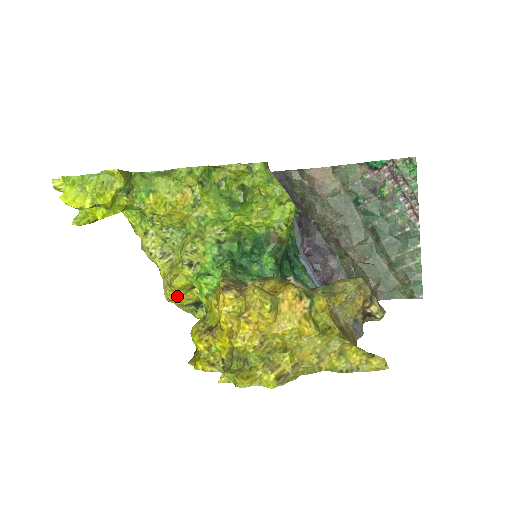
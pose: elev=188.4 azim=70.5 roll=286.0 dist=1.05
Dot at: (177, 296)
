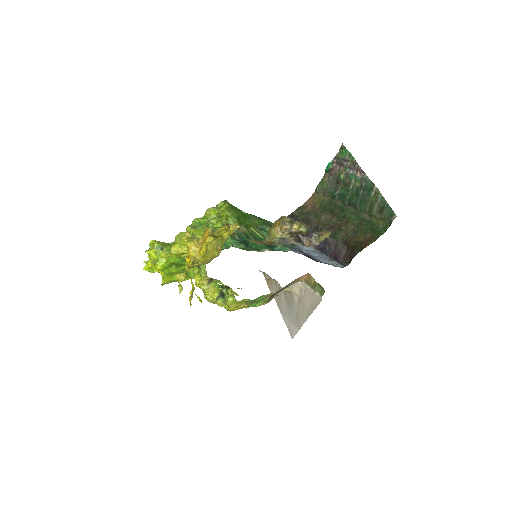
Dot at: (206, 293)
